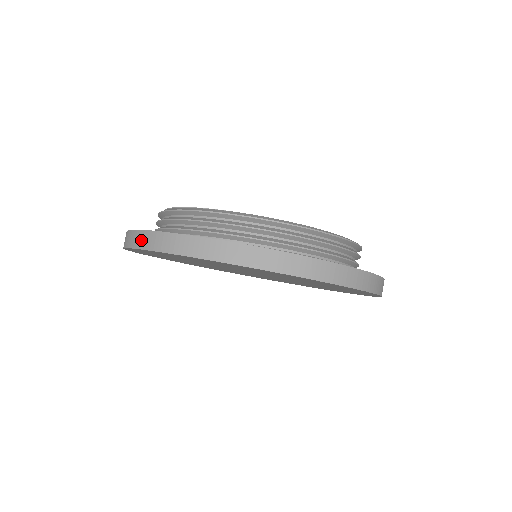
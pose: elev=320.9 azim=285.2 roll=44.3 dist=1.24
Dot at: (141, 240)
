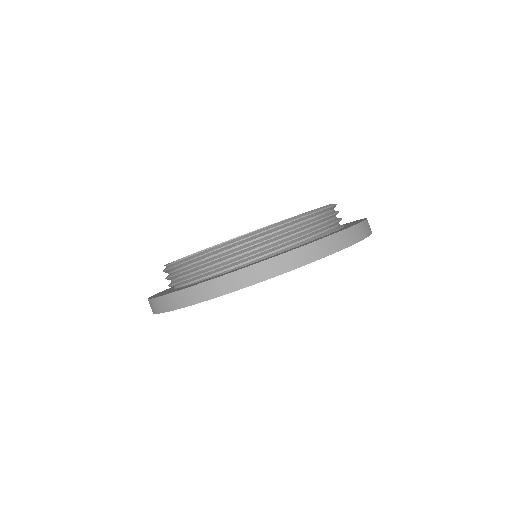
Dot at: (258, 273)
